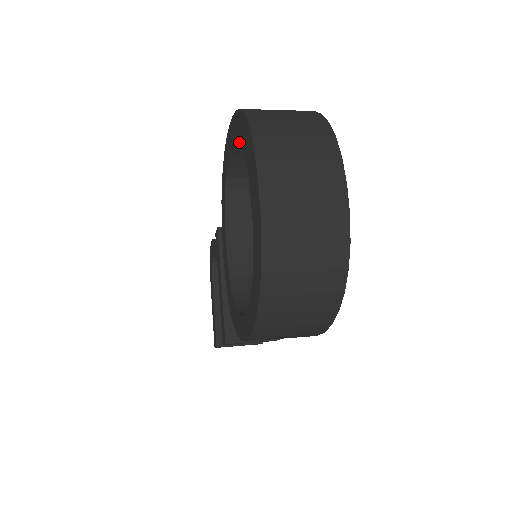
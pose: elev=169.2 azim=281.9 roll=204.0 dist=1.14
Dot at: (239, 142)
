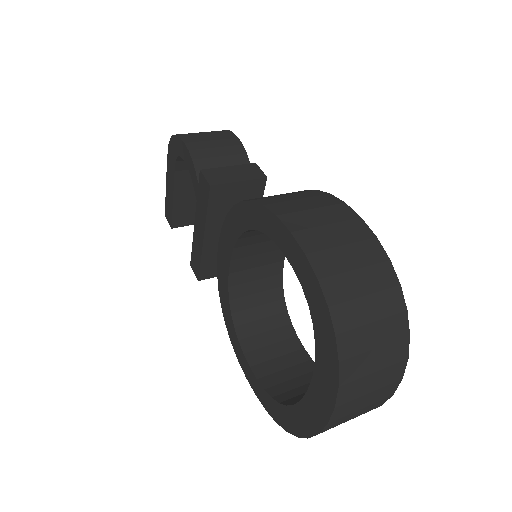
Dot at: occluded
